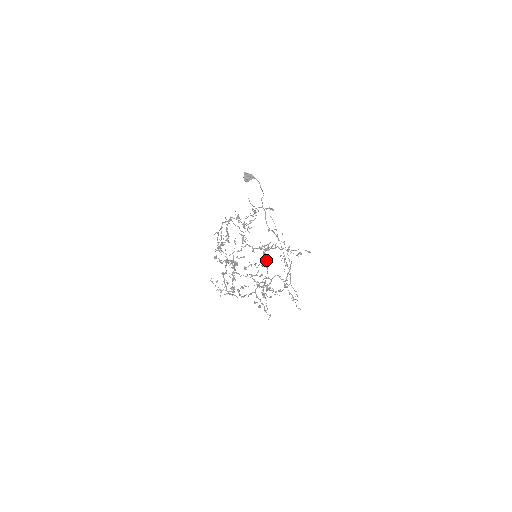
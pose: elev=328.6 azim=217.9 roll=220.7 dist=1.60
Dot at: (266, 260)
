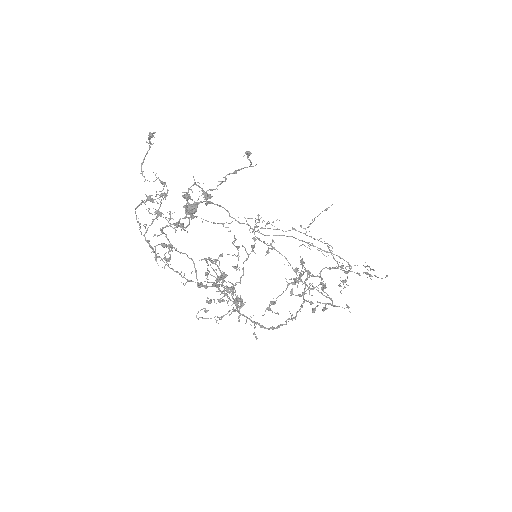
Dot at: occluded
